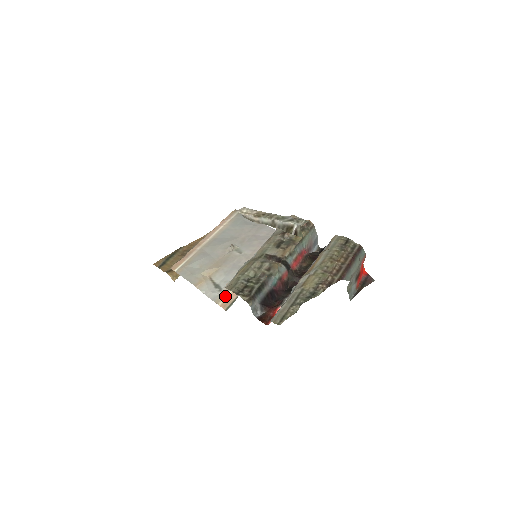
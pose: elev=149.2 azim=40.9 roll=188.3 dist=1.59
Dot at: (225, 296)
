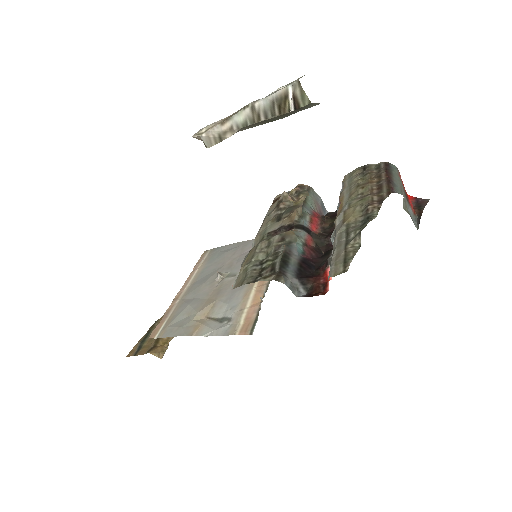
Dot at: (240, 321)
